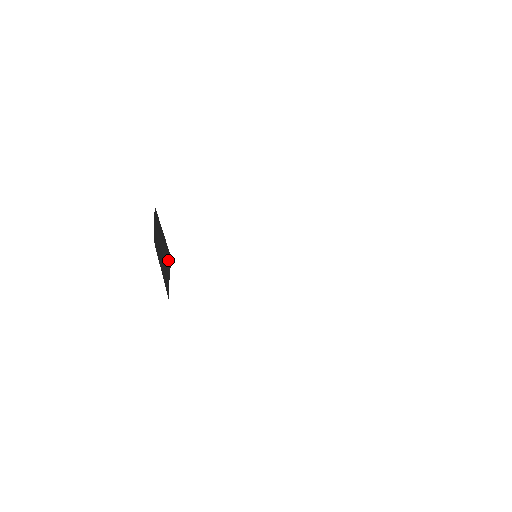
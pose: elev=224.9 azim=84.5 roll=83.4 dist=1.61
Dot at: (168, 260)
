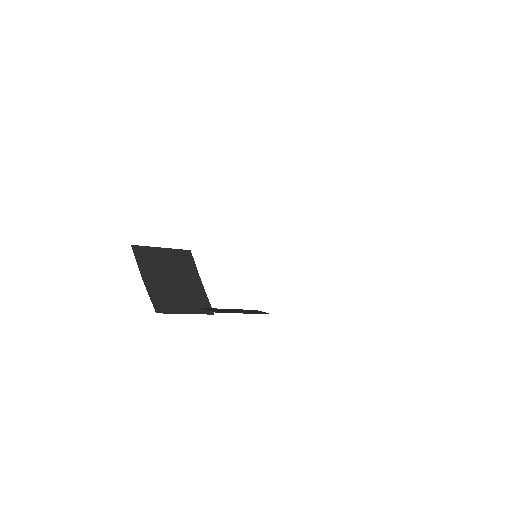
Dot at: (188, 265)
